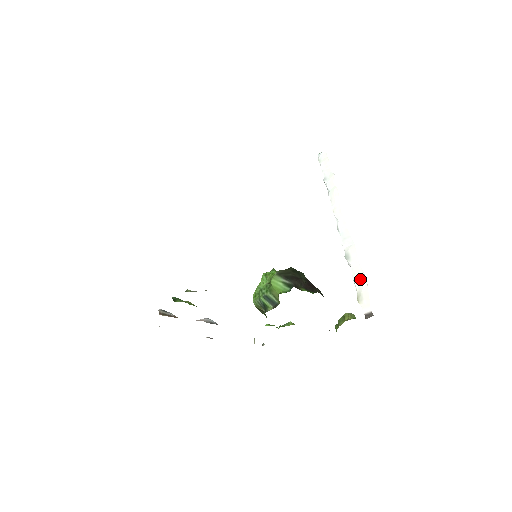
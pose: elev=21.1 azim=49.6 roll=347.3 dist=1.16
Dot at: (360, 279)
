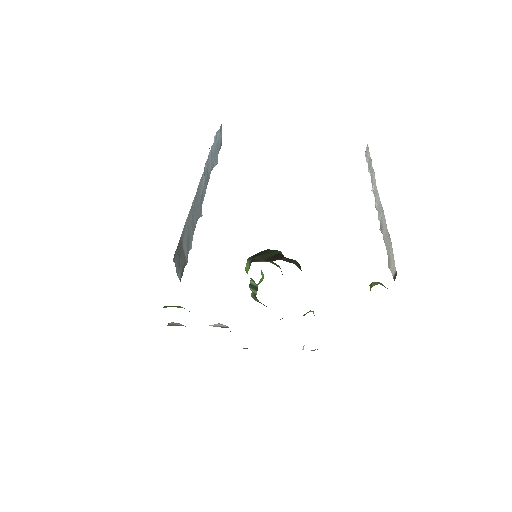
Dot at: (388, 243)
